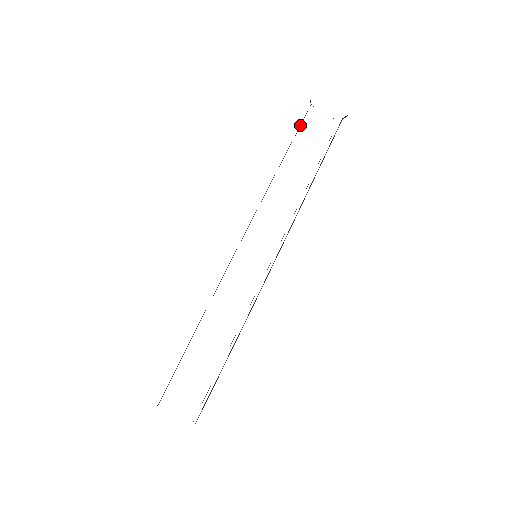
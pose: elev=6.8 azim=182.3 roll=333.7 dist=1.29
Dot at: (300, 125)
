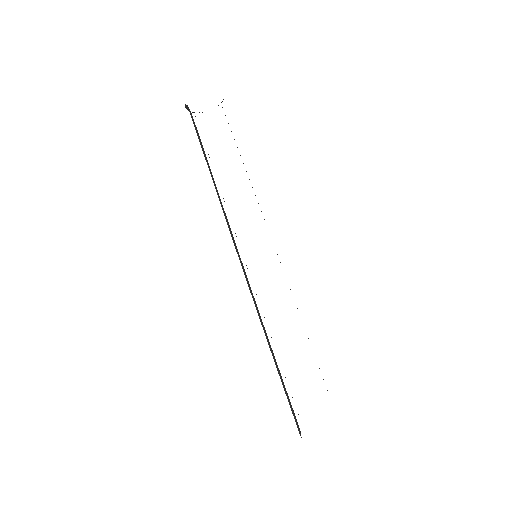
Dot at: (196, 131)
